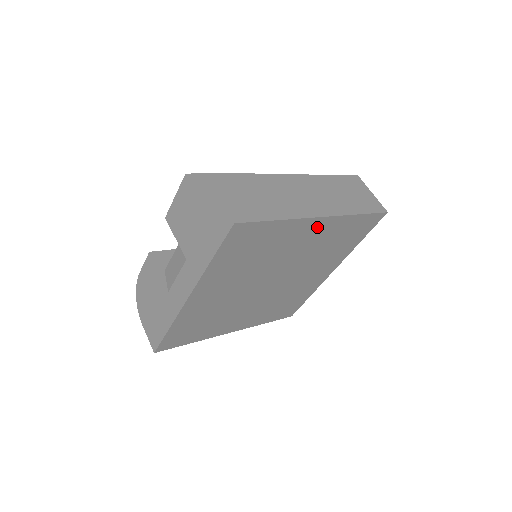
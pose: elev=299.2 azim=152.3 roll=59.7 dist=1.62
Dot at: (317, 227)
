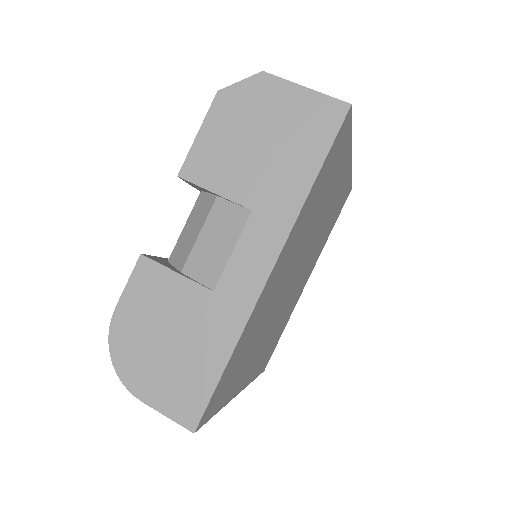
Dot at: (343, 176)
